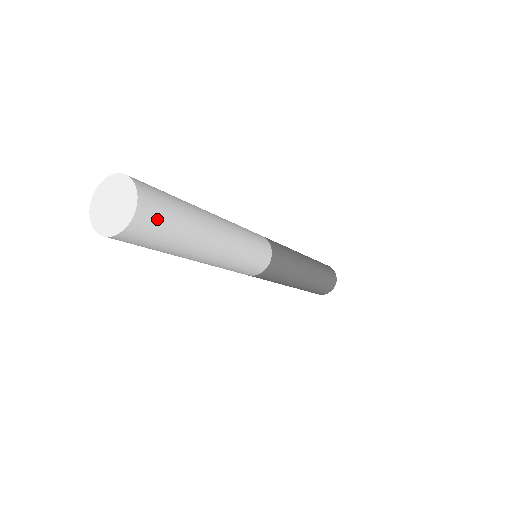
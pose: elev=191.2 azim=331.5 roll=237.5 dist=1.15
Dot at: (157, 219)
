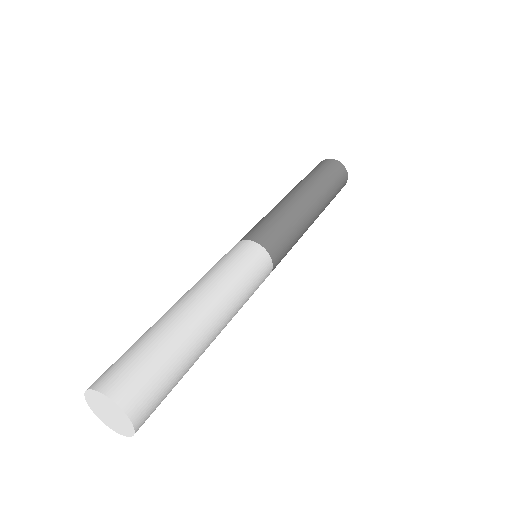
Dot at: (155, 409)
